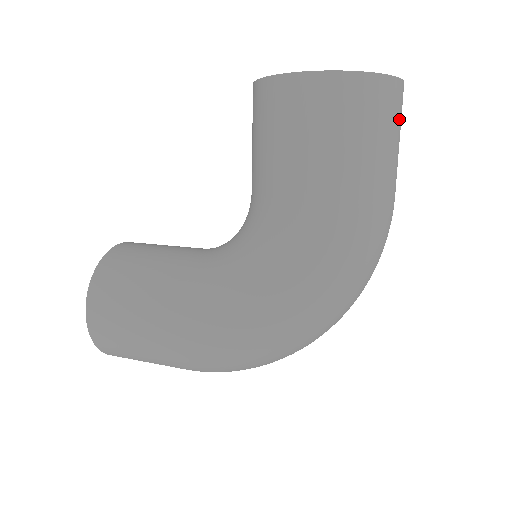
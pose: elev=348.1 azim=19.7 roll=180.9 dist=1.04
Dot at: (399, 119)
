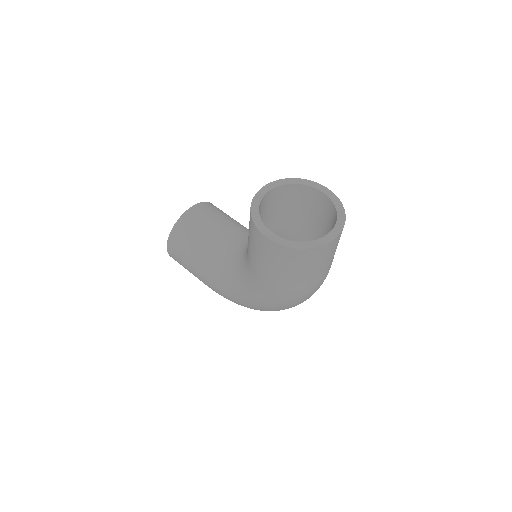
Dot at: (327, 255)
